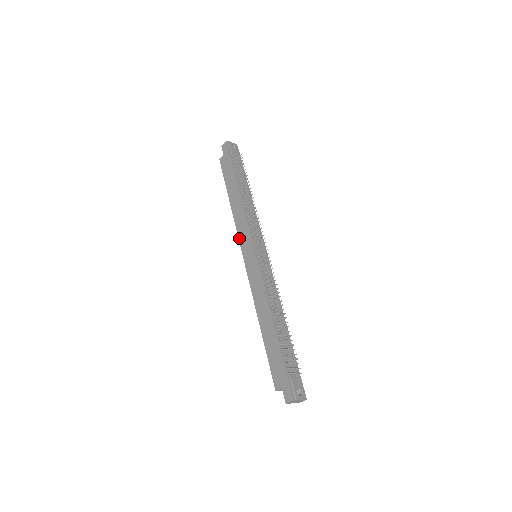
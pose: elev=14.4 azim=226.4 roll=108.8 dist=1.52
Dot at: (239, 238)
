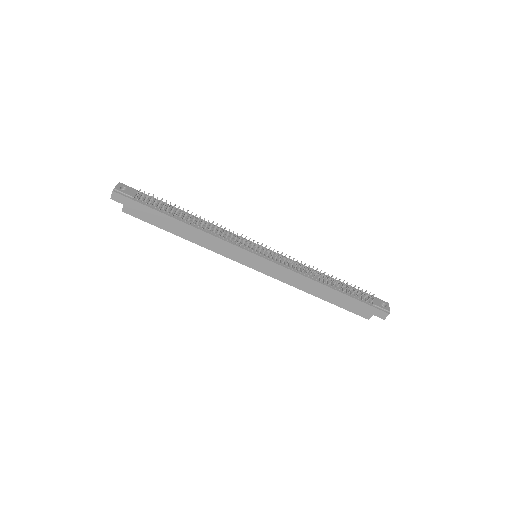
Dot at: (228, 257)
